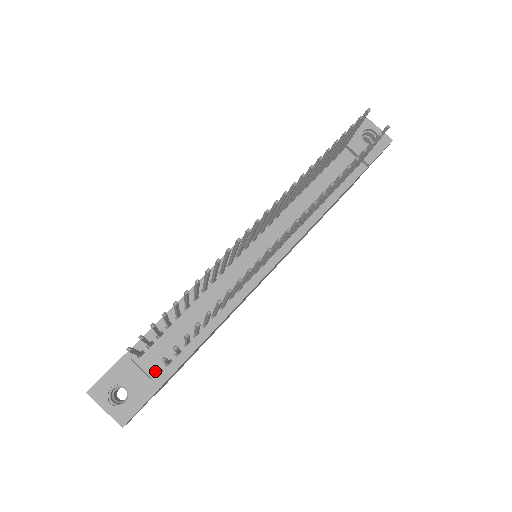
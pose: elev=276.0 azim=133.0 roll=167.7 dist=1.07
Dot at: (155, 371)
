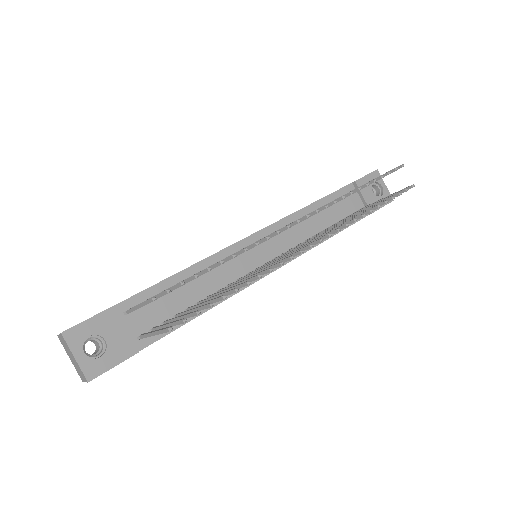
Dot at: (171, 329)
